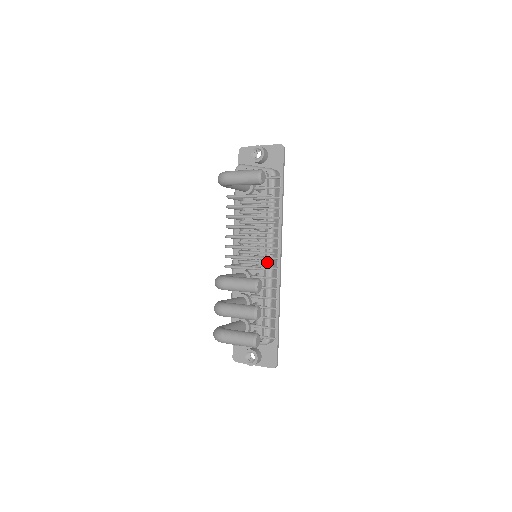
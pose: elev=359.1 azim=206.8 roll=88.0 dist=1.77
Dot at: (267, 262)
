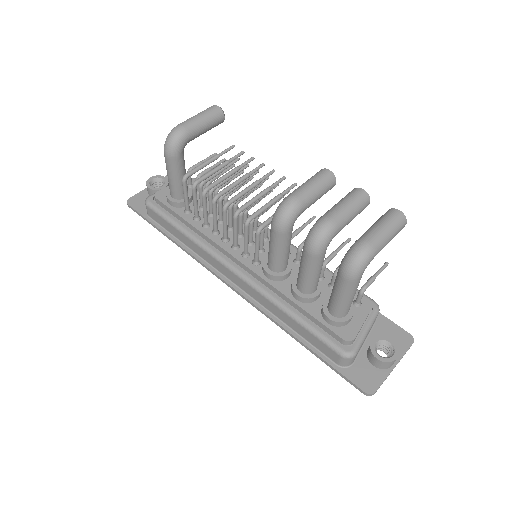
Dot at: occluded
